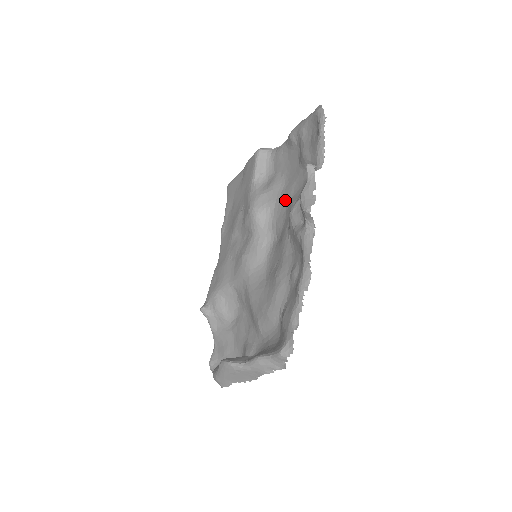
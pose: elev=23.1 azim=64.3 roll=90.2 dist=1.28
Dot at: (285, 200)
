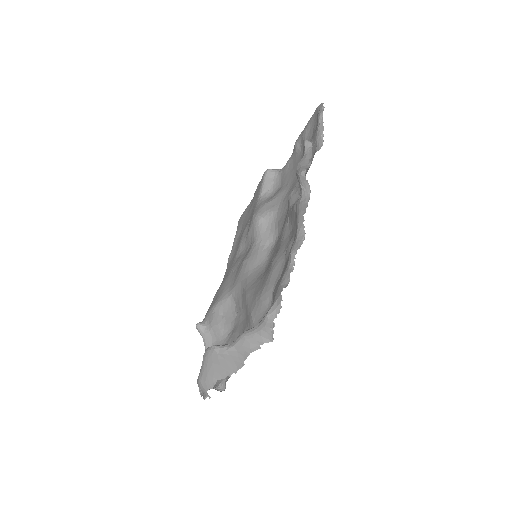
Dot at: (288, 199)
